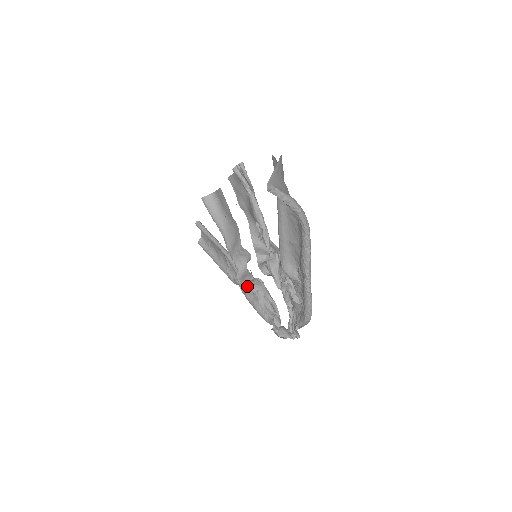
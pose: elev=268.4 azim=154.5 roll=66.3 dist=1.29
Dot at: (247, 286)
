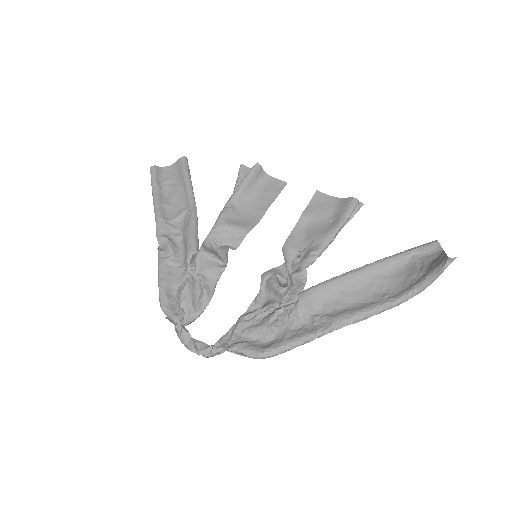
Dot at: (202, 260)
